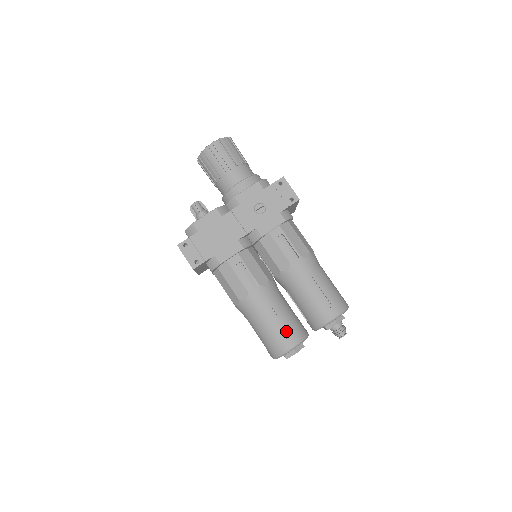
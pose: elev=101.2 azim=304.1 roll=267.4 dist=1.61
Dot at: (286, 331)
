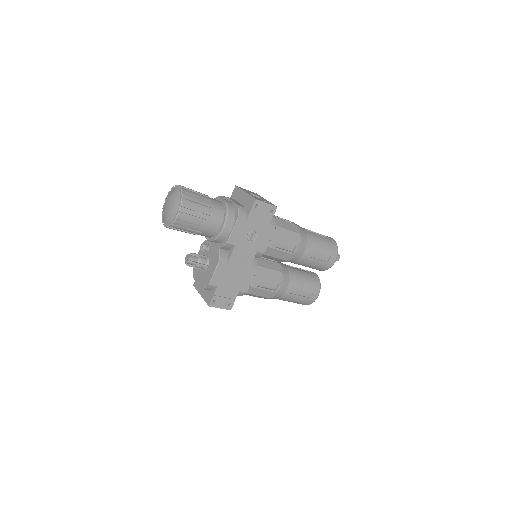
Dot at: (309, 291)
